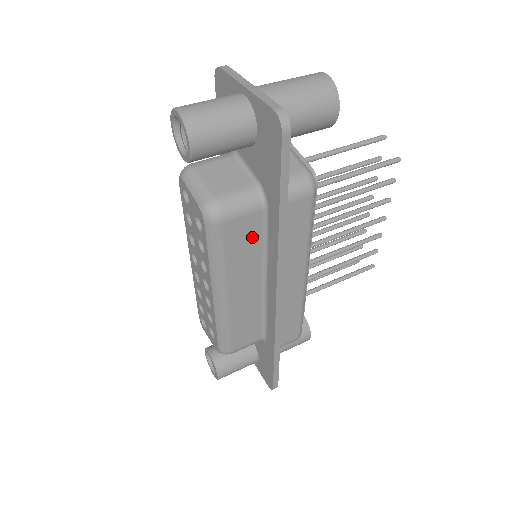
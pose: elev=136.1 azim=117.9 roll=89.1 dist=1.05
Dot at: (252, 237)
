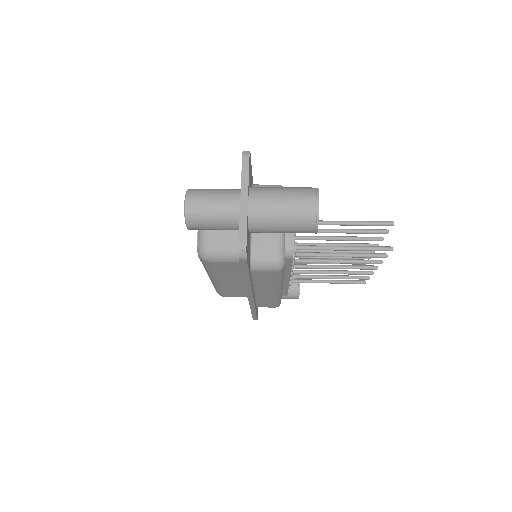
Dot at: (234, 269)
